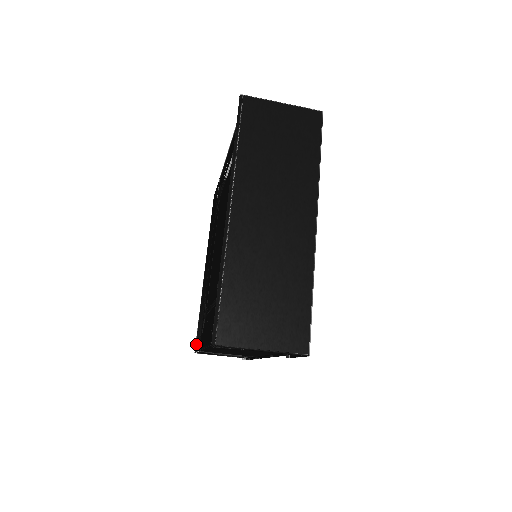
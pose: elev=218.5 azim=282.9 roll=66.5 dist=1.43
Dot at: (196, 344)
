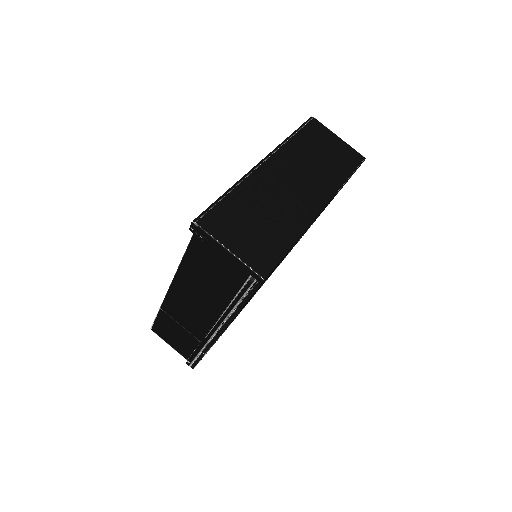
Dot at: occluded
